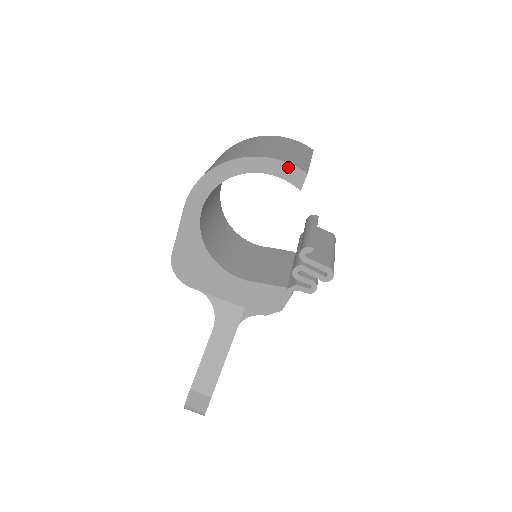
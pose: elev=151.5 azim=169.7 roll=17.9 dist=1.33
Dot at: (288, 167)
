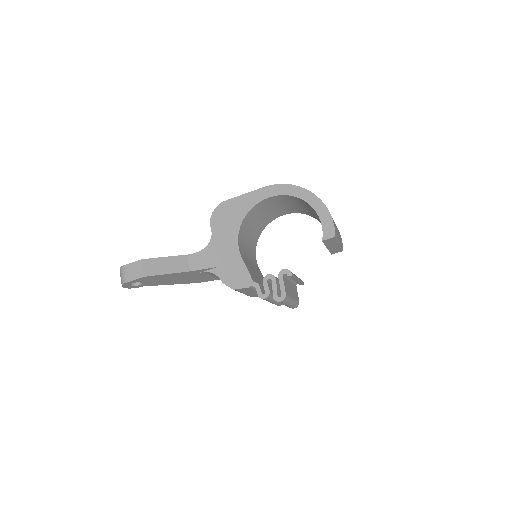
Dot at: (331, 224)
